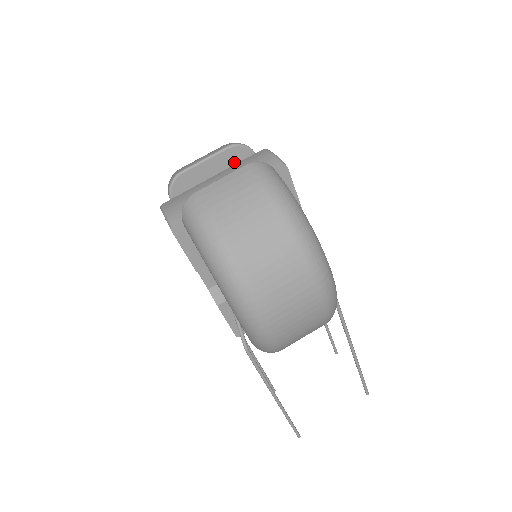
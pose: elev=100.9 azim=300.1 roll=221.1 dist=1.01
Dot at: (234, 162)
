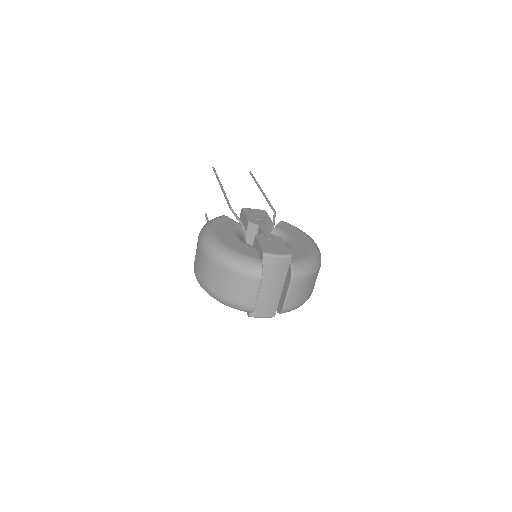
Dot at: occluded
